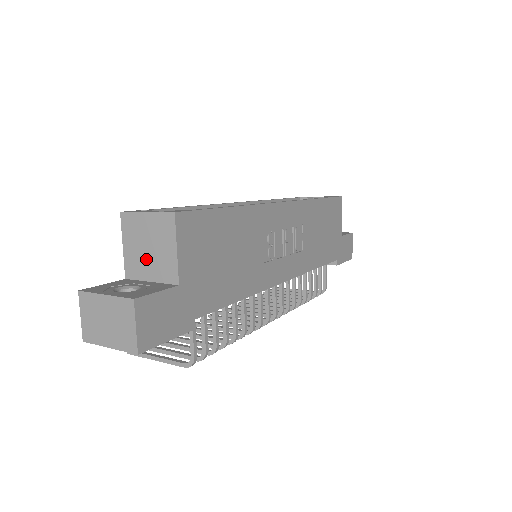
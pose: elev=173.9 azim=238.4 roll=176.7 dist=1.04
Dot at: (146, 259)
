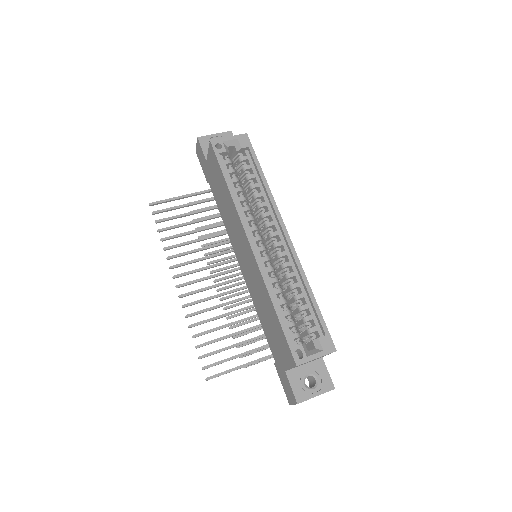
Dot at: occluded
